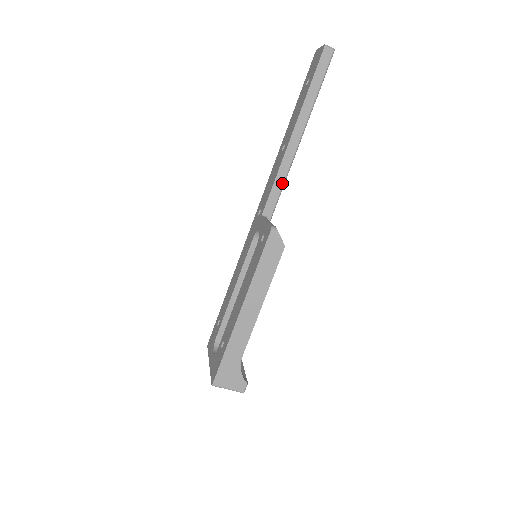
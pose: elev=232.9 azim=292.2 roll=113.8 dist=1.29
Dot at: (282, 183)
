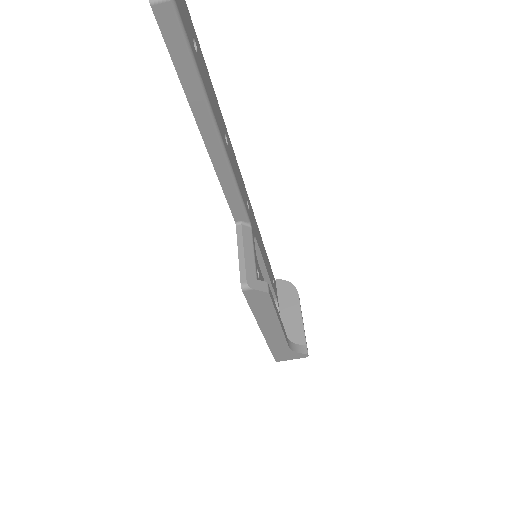
Dot at: (235, 190)
